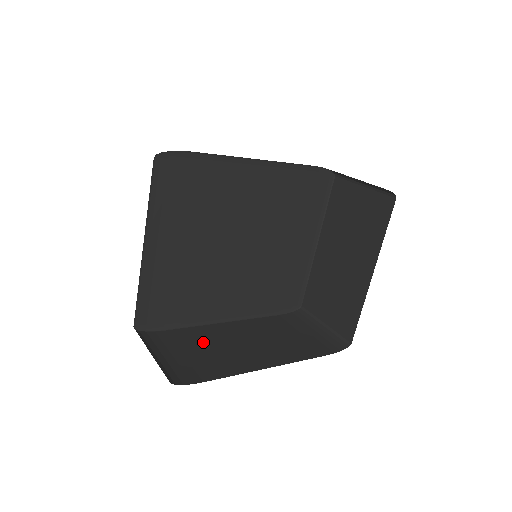
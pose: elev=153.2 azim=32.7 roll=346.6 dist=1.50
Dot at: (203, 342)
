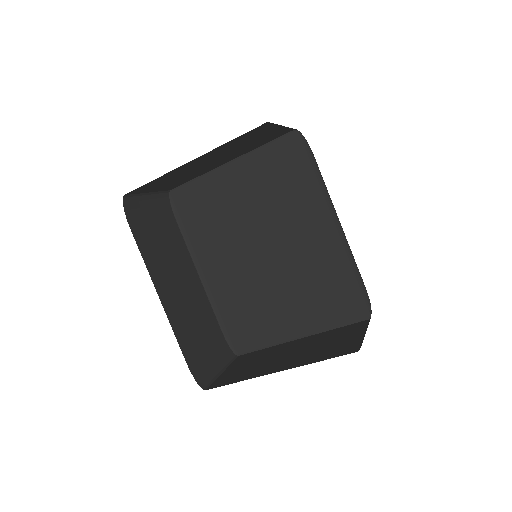
Dot at: (172, 246)
